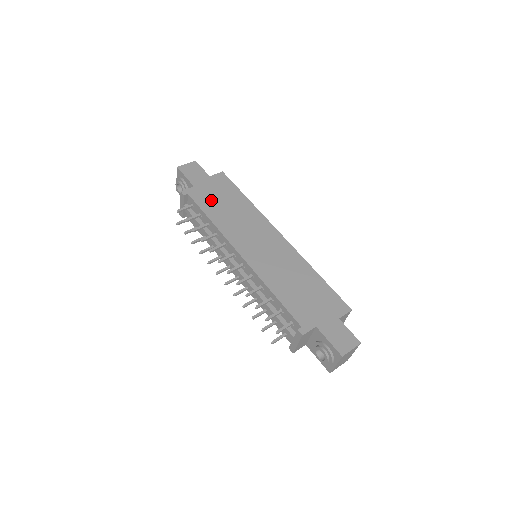
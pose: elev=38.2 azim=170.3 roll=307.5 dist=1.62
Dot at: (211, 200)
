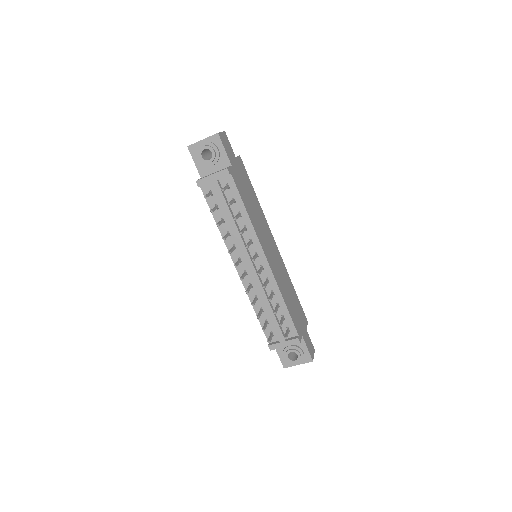
Dot at: (243, 189)
